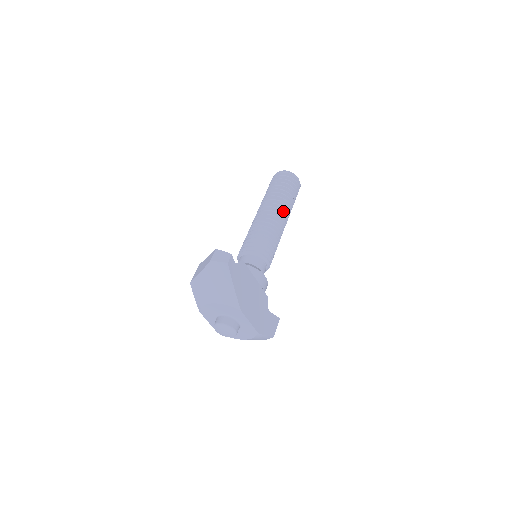
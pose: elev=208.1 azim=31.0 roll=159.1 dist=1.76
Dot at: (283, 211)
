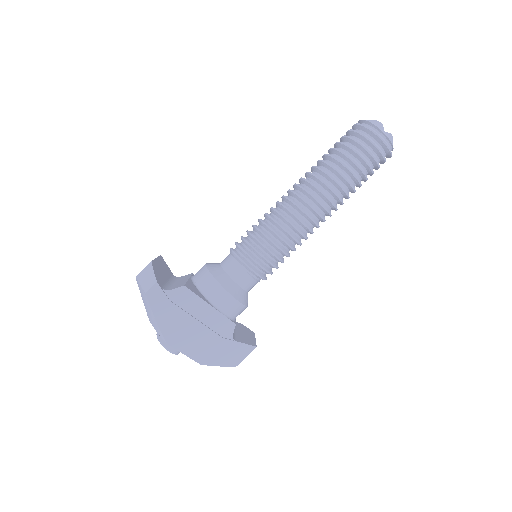
Dot at: (325, 199)
